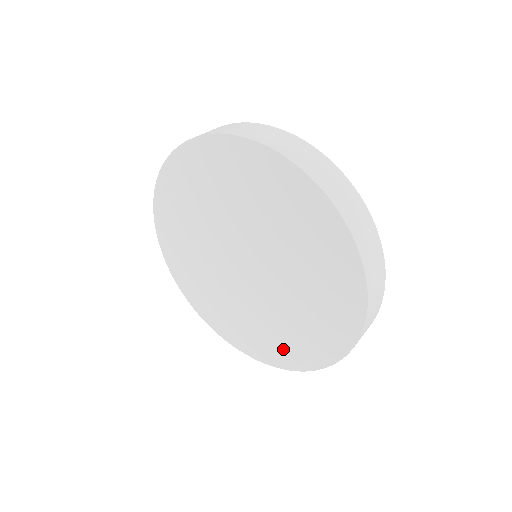
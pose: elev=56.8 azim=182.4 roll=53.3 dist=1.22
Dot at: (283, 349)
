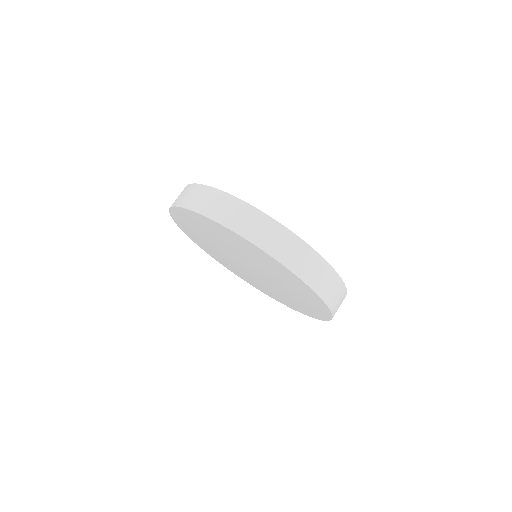
Dot at: (285, 302)
